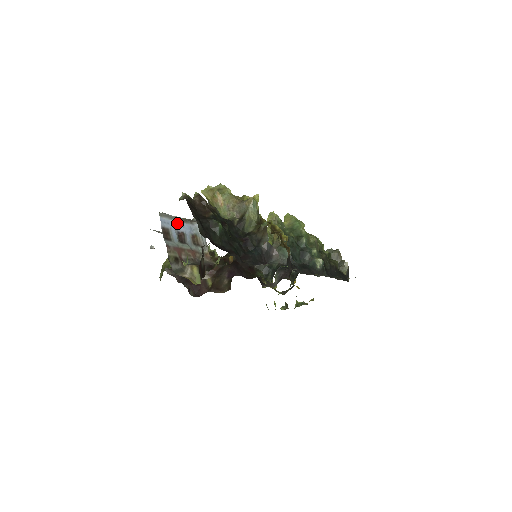
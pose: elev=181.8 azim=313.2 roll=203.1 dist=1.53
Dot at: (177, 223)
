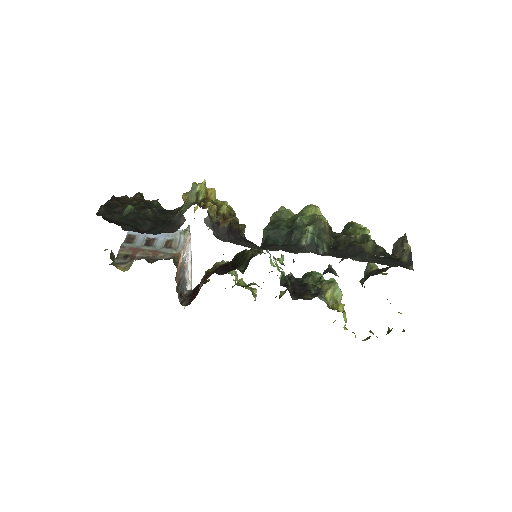
Dot at: occluded
